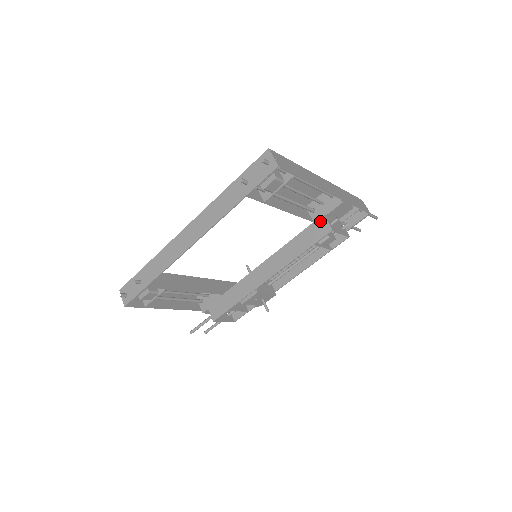
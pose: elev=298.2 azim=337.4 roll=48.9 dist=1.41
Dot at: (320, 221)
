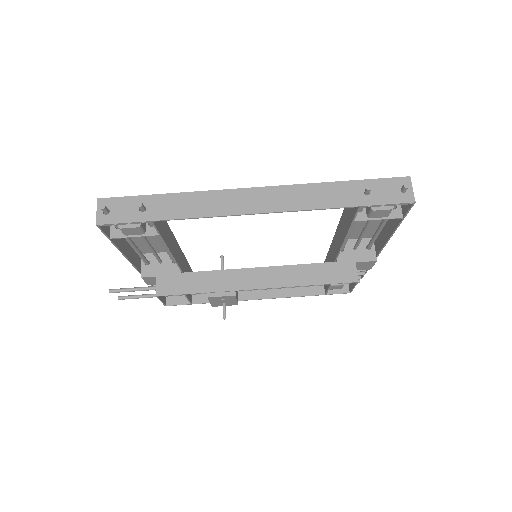
Dot at: (349, 265)
